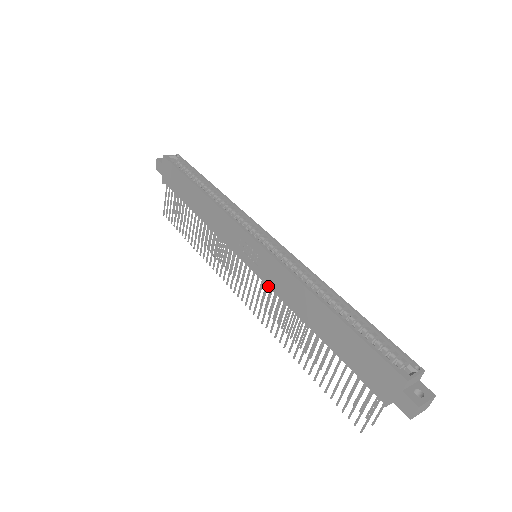
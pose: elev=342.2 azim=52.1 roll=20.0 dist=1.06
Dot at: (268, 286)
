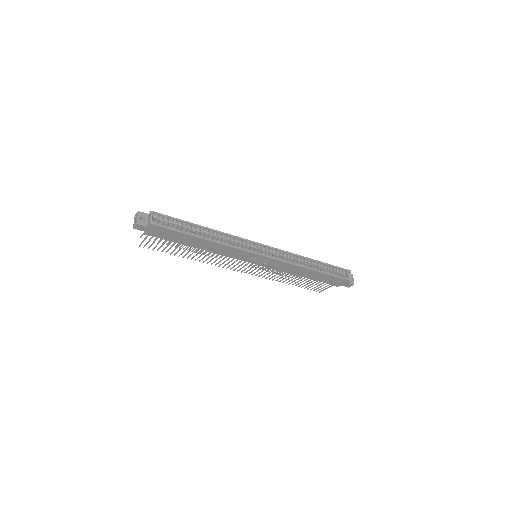
Dot at: occluded
